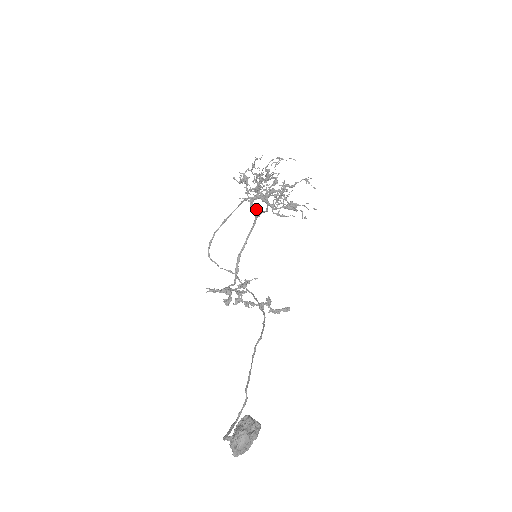
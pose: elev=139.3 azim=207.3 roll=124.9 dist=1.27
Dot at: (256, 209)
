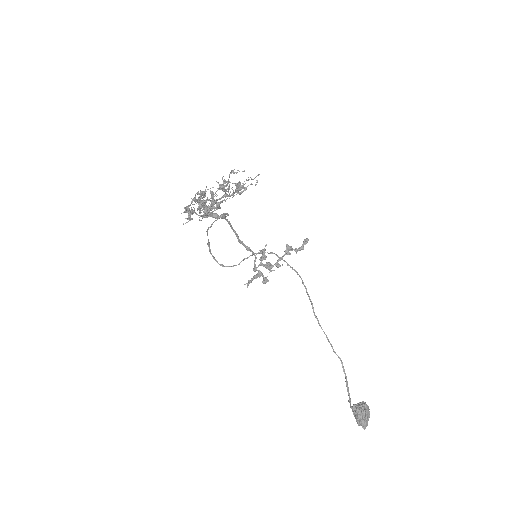
Dot at: occluded
